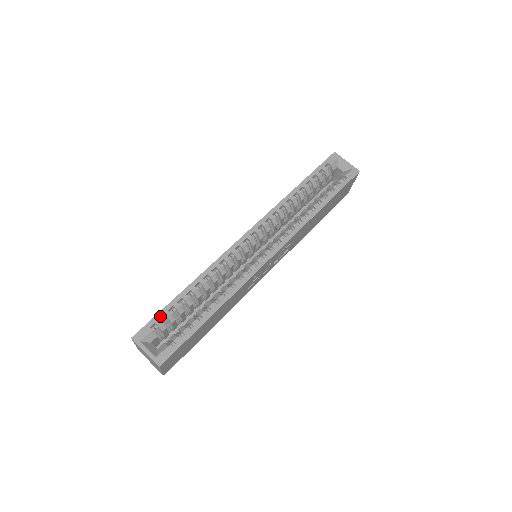
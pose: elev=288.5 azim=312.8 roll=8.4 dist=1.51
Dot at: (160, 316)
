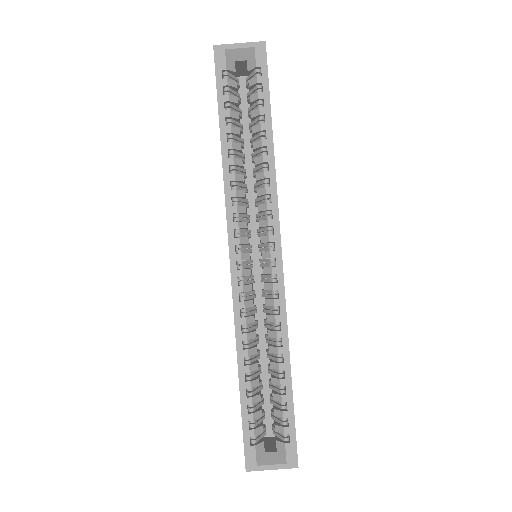
Dot at: (247, 426)
